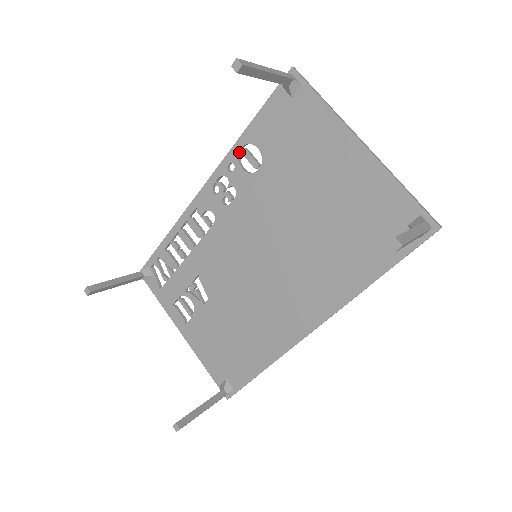
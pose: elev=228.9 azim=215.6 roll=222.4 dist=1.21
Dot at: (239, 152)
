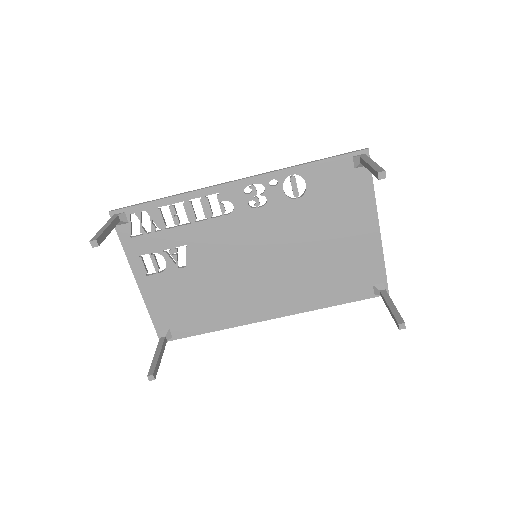
Dot at: occluded
